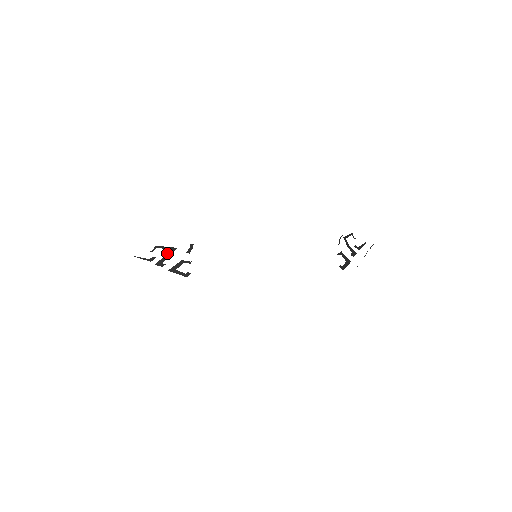
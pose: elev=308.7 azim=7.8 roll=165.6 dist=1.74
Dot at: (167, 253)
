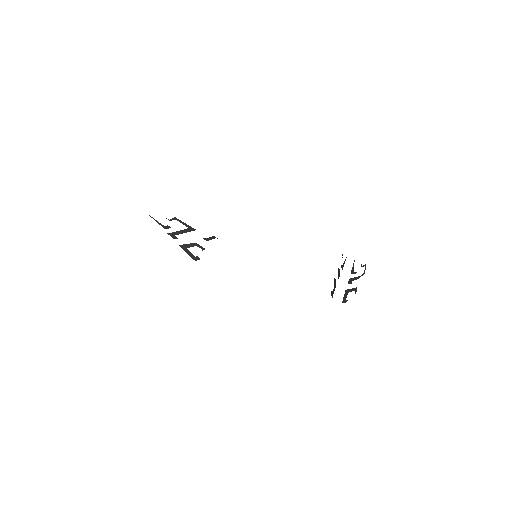
Dot at: (184, 229)
